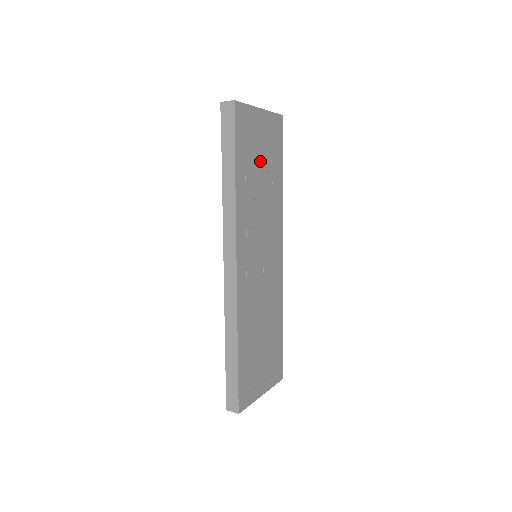
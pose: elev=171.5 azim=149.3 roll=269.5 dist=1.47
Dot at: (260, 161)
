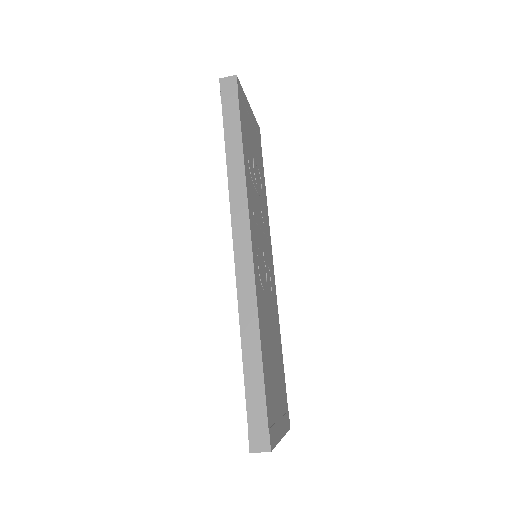
Dot at: (253, 153)
